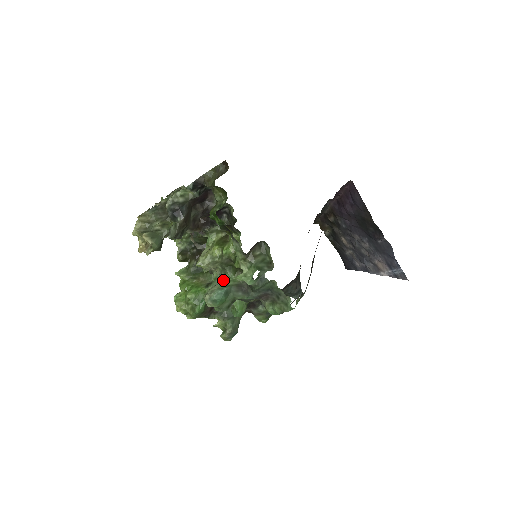
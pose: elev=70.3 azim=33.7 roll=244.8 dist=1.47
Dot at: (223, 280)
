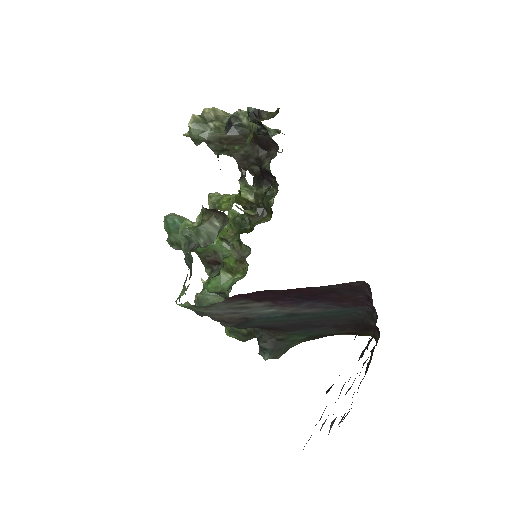
Dot at: occluded
